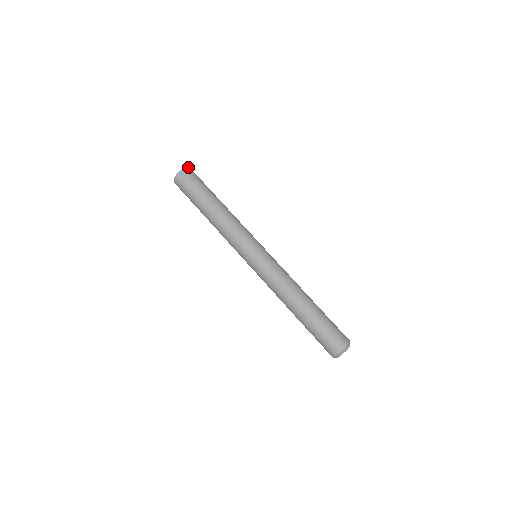
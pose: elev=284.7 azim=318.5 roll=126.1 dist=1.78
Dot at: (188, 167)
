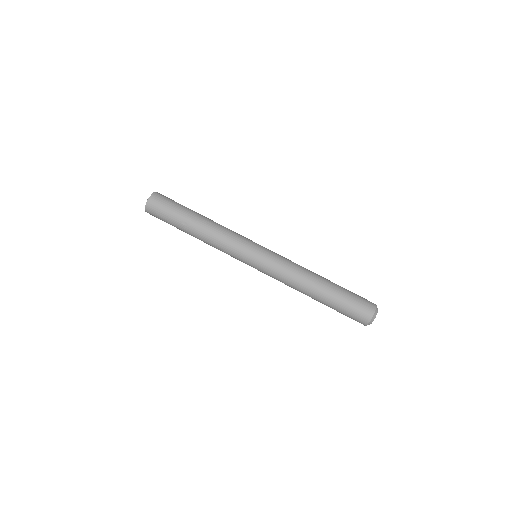
Dot at: (153, 193)
